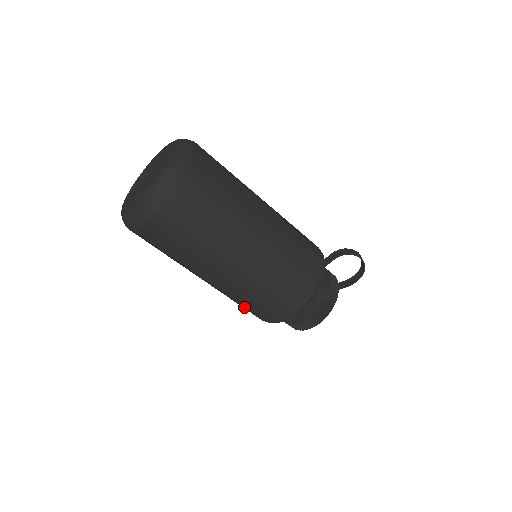
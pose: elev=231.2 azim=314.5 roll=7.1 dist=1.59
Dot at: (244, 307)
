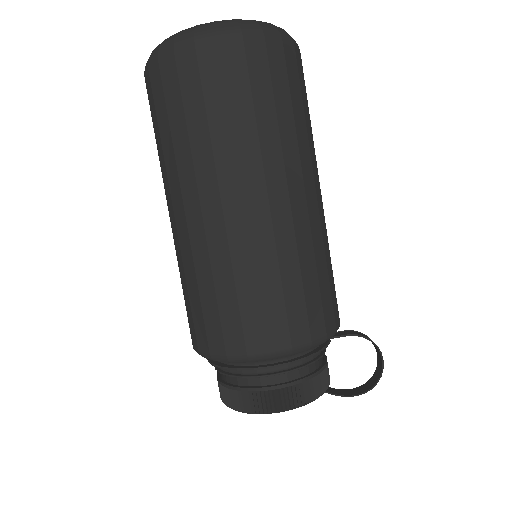
Dot at: (194, 303)
